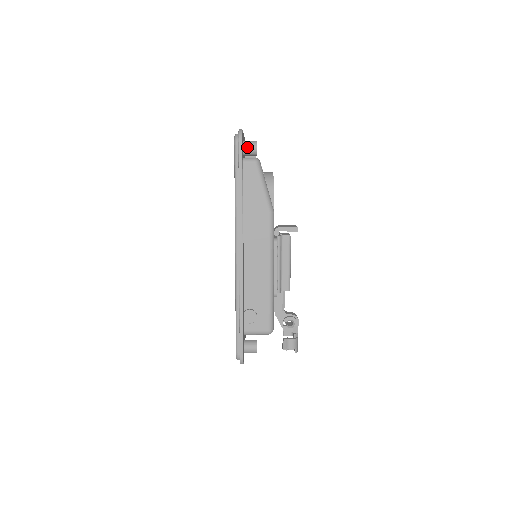
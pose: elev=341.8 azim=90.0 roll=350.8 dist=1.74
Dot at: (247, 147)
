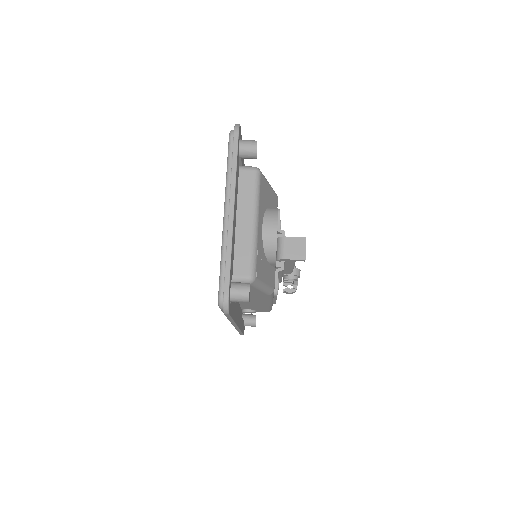
Dot at: (236, 301)
